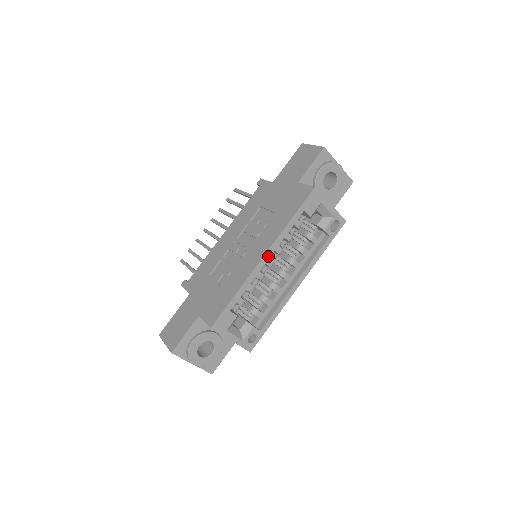
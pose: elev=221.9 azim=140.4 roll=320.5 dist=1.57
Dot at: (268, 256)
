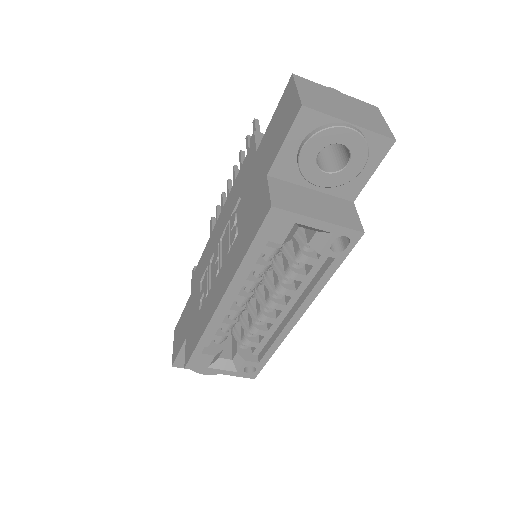
Dot at: (228, 300)
